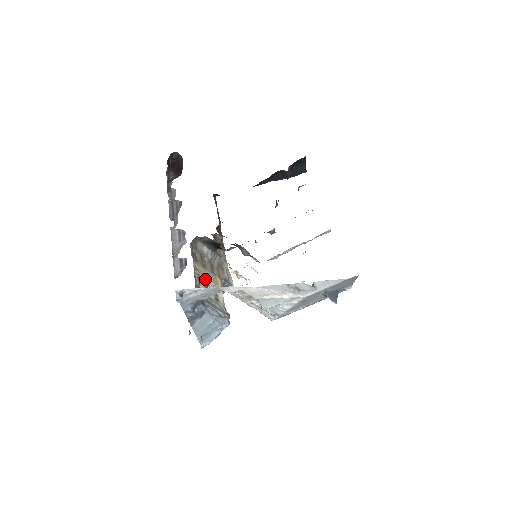
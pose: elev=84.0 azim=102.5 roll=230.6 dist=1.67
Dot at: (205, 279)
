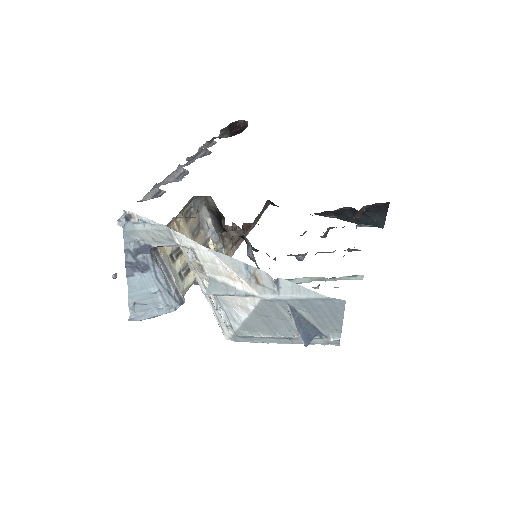
Dot at: occluded
